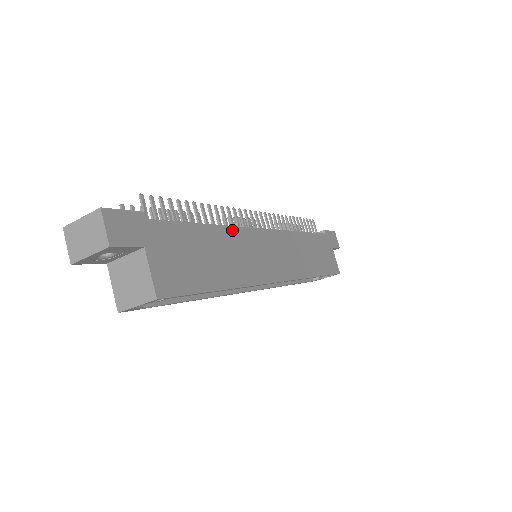
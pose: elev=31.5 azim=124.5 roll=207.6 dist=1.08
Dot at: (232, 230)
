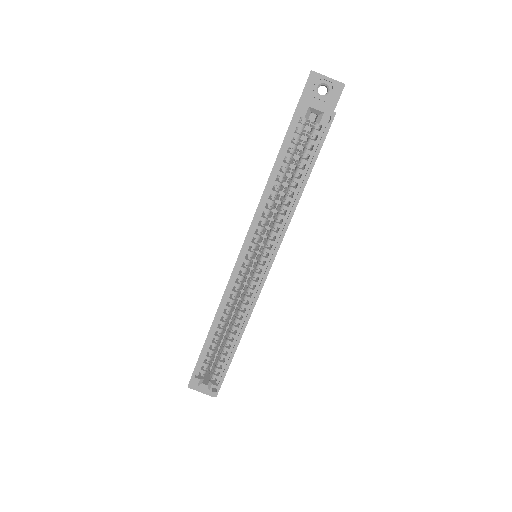
Dot at: occluded
